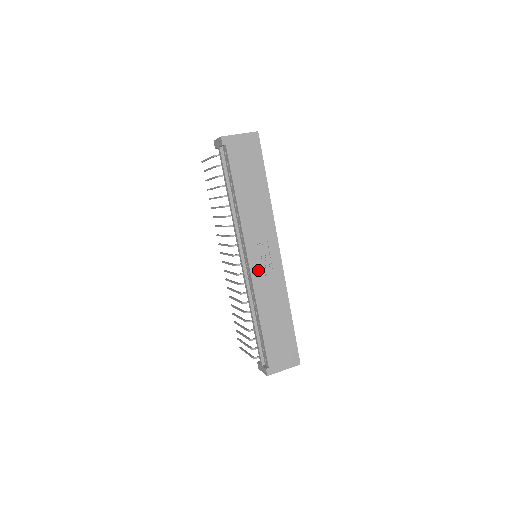
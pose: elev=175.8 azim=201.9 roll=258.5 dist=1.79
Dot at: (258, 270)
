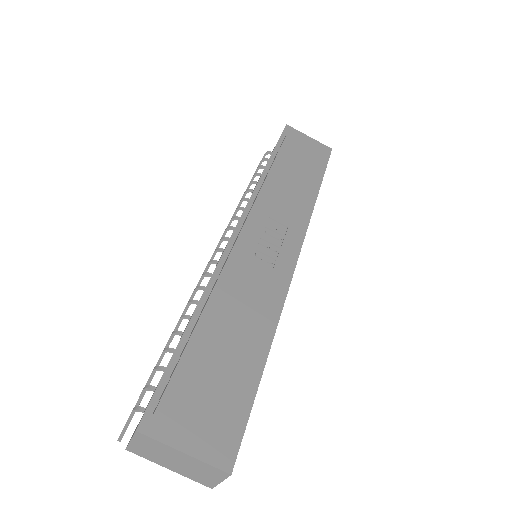
Dot at: (250, 249)
